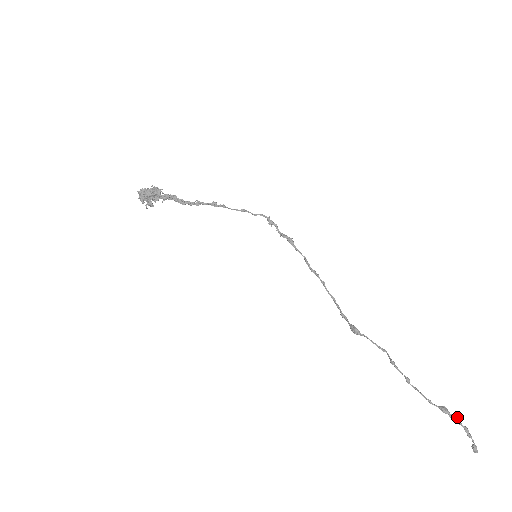
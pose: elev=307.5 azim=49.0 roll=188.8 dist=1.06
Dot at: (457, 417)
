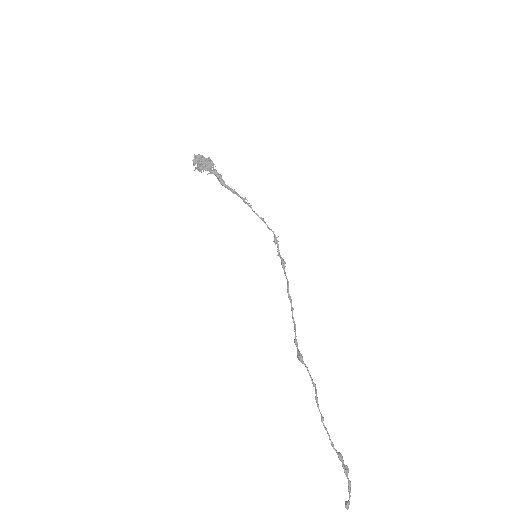
Dot at: (347, 468)
